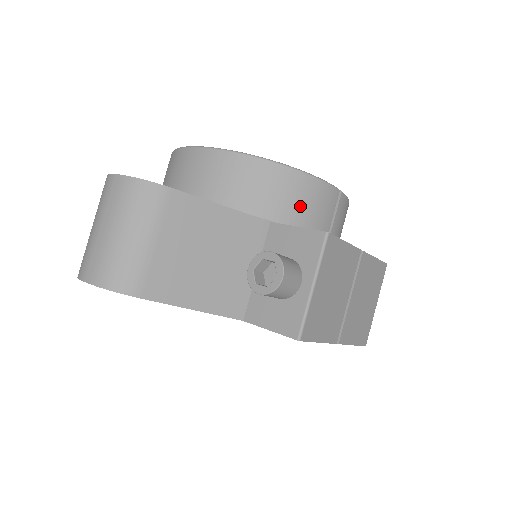
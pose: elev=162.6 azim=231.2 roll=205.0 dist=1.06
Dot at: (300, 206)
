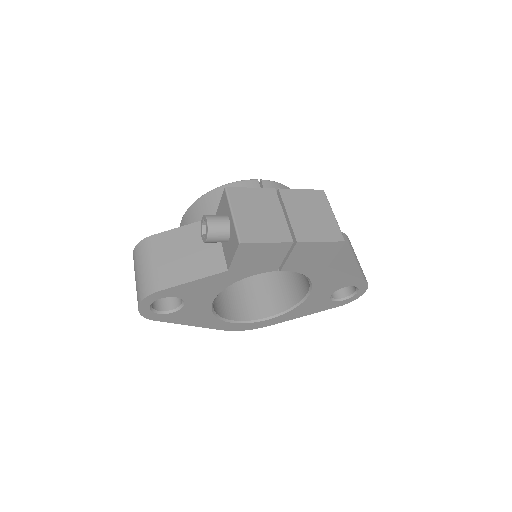
Dot at: occluded
